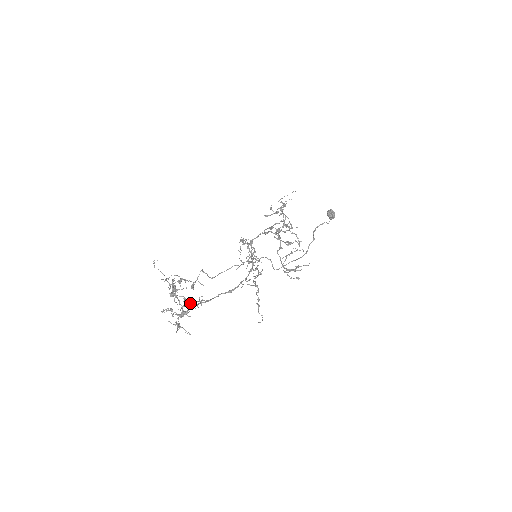
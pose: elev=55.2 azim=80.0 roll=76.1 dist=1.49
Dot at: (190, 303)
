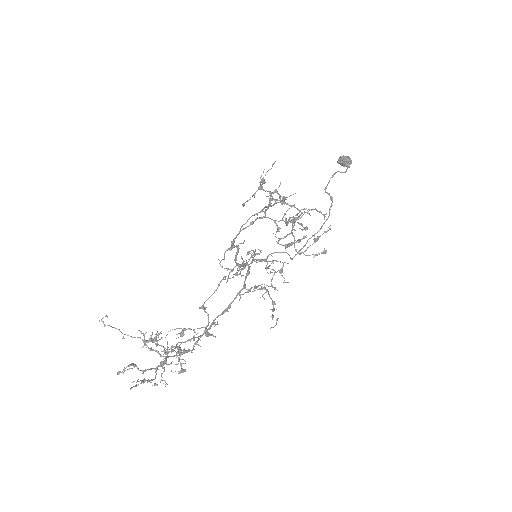
Dot at: (183, 350)
